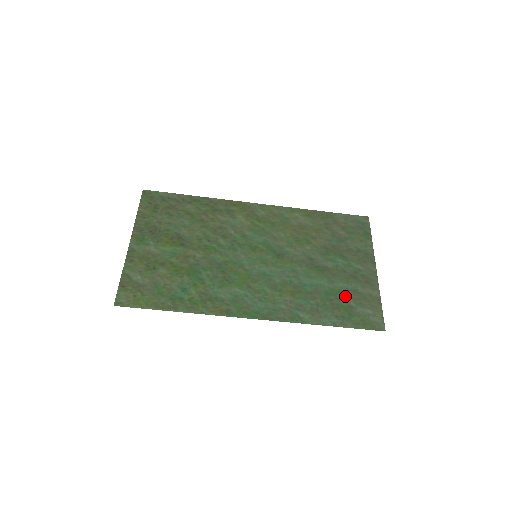
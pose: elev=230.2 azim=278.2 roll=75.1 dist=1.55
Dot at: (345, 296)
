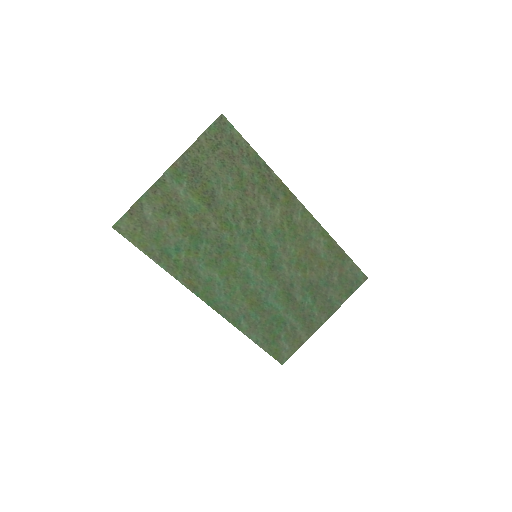
Dot at: (284, 328)
